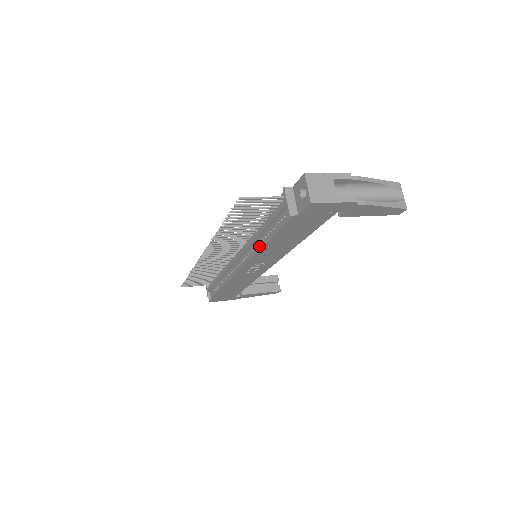
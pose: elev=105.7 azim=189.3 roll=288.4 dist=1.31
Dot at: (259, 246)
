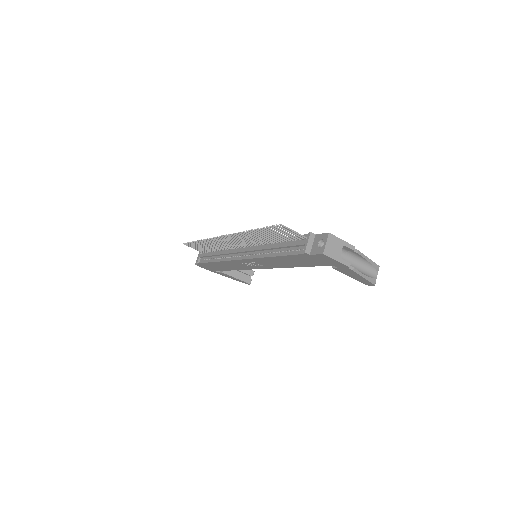
Dot at: (267, 255)
